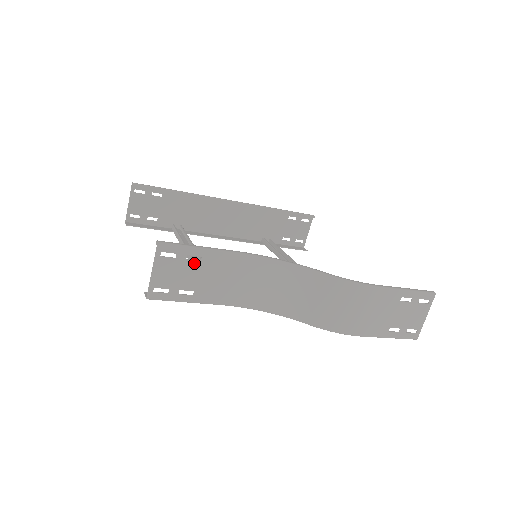
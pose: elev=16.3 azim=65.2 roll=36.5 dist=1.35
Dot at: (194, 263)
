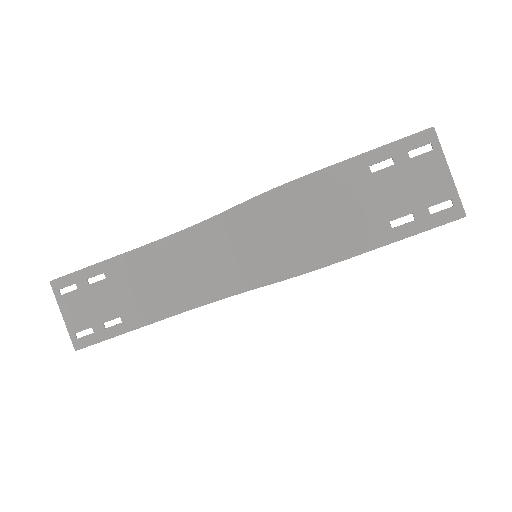
Dot at: (100, 284)
